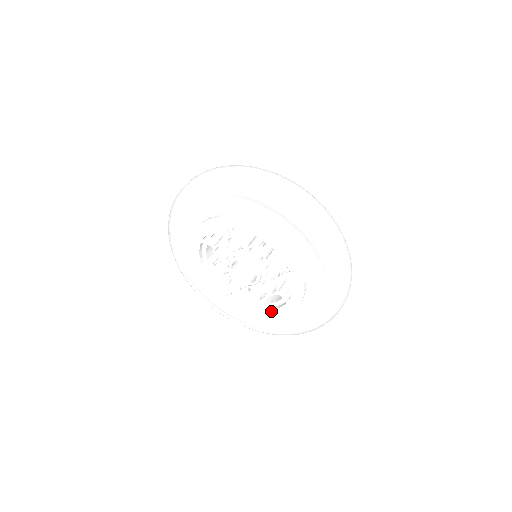
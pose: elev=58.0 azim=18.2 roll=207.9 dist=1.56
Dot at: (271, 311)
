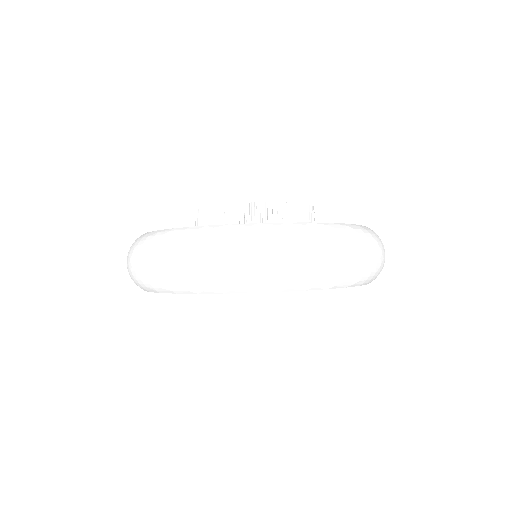
Dot at: occluded
